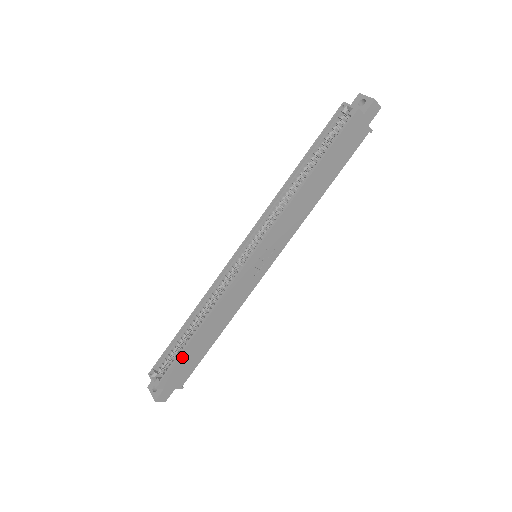
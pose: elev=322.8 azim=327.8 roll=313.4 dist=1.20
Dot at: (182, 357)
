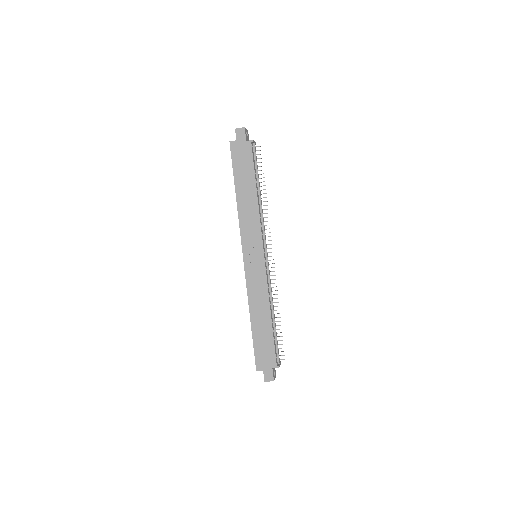
Dot at: (256, 343)
